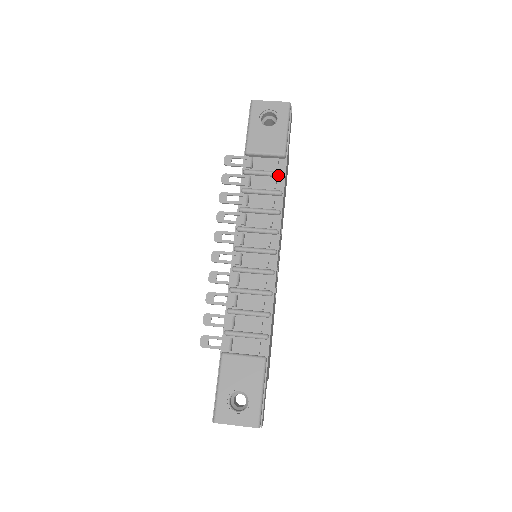
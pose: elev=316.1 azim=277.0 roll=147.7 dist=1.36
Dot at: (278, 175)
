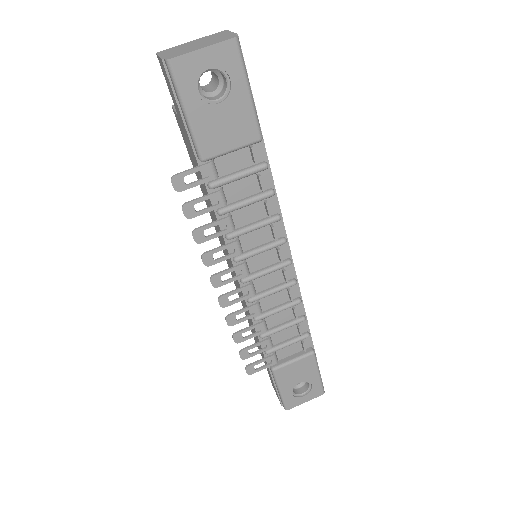
Dot at: (261, 171)
